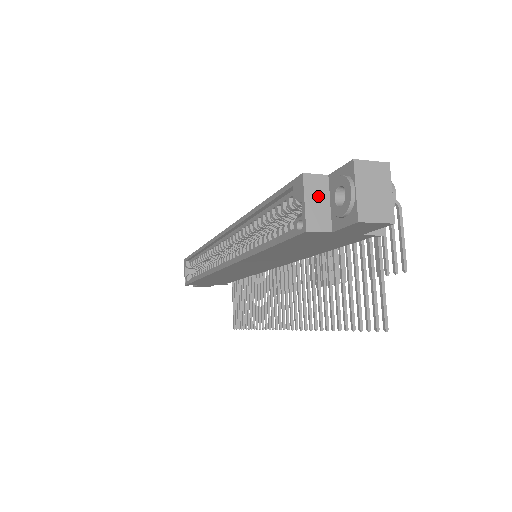
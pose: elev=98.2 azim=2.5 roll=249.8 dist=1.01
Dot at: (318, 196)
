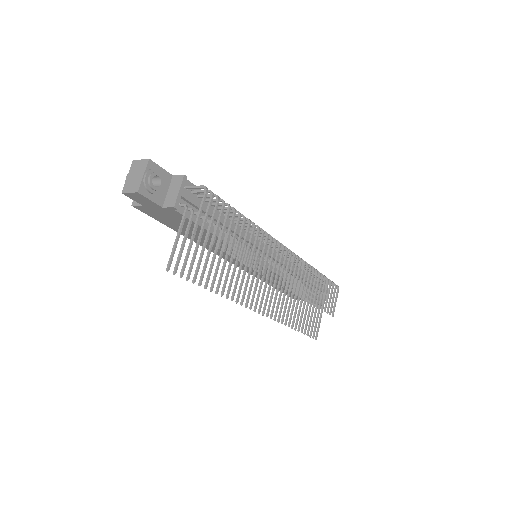
Dot at: occluded
